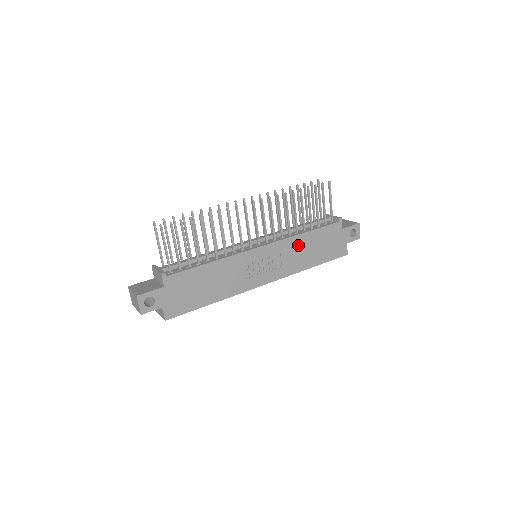
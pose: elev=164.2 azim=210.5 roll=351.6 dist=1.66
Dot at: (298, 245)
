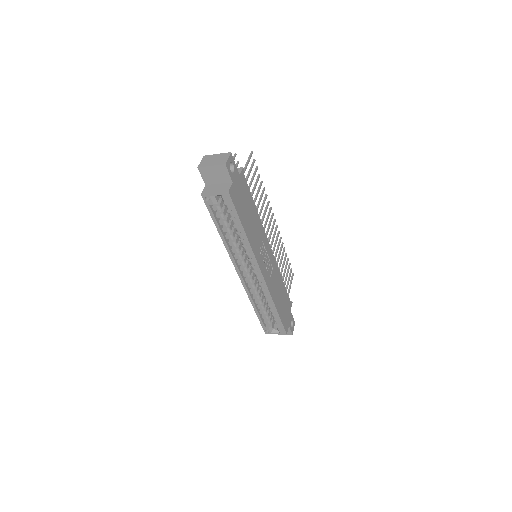
Dot at: (278, 280)
